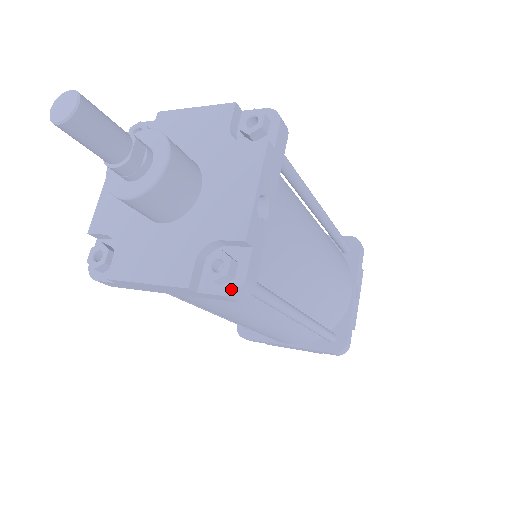
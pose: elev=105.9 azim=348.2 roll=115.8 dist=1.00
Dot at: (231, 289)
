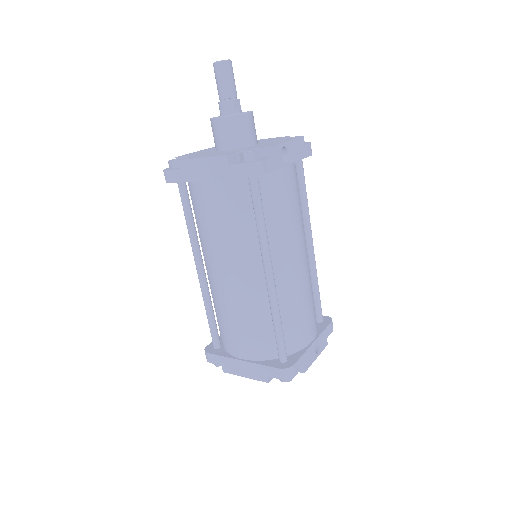
Dot at: (250, 162)
